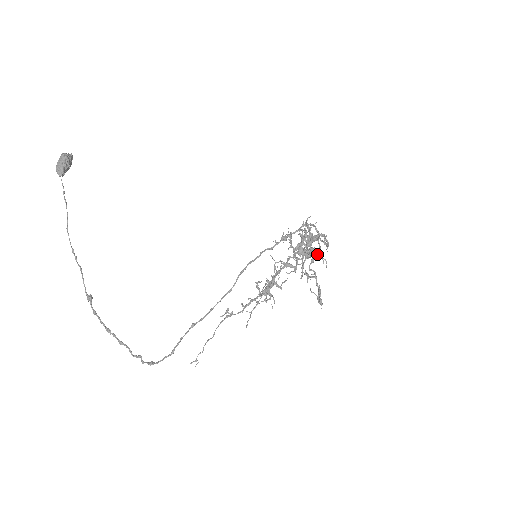
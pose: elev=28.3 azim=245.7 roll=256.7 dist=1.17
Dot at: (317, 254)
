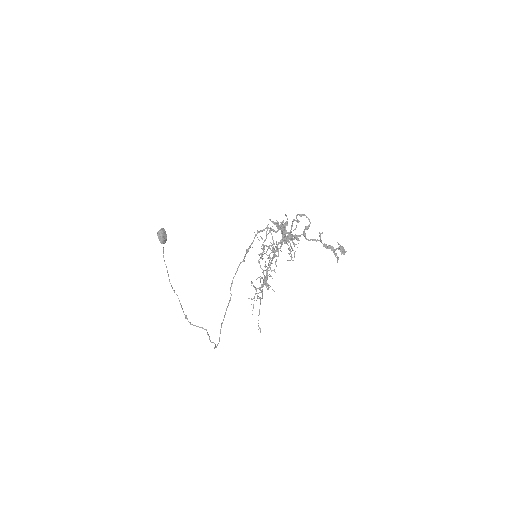
Dot at: (305, 228)
